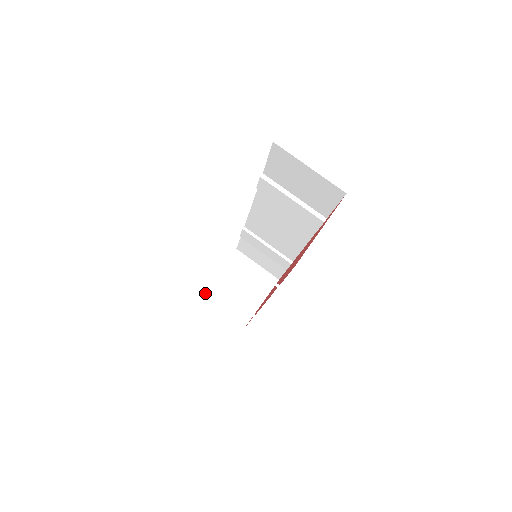
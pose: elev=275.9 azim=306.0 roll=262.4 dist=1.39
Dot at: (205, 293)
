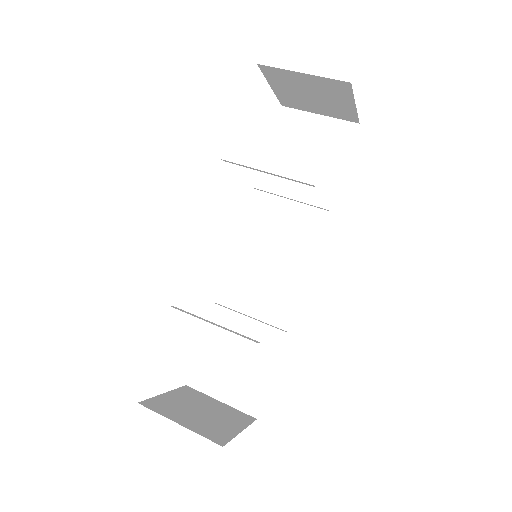
Dot at: (146, 403)
